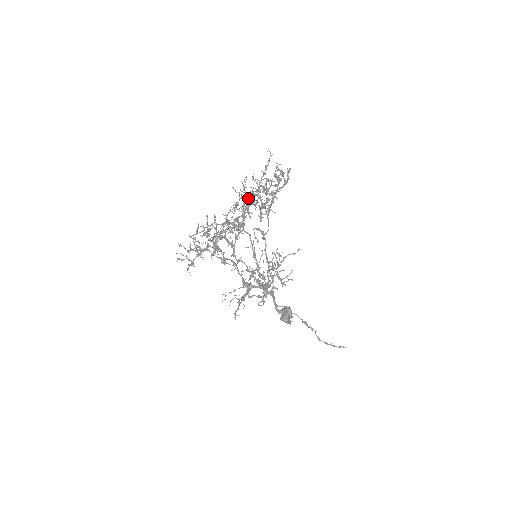
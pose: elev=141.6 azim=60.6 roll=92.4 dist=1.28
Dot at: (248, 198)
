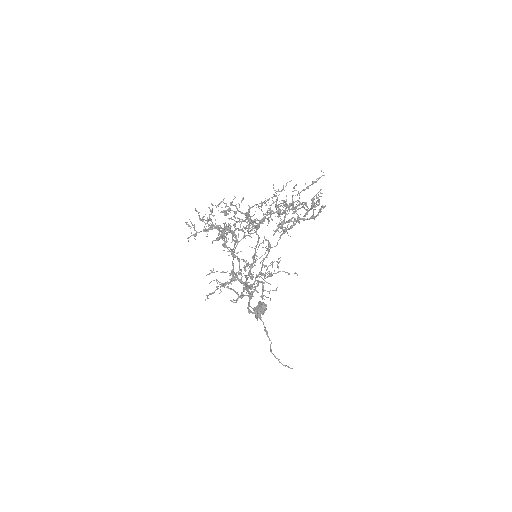
Dot at: (277, 206)
